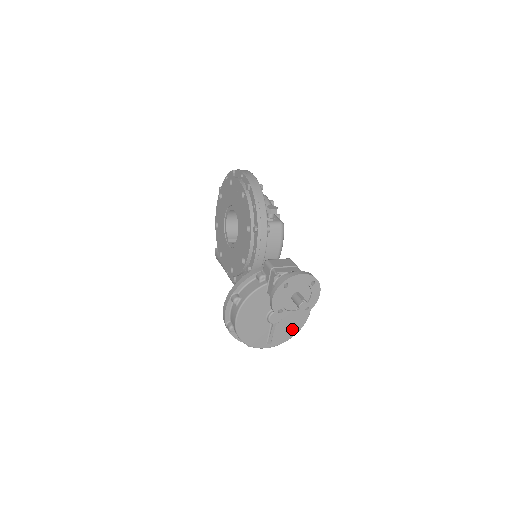
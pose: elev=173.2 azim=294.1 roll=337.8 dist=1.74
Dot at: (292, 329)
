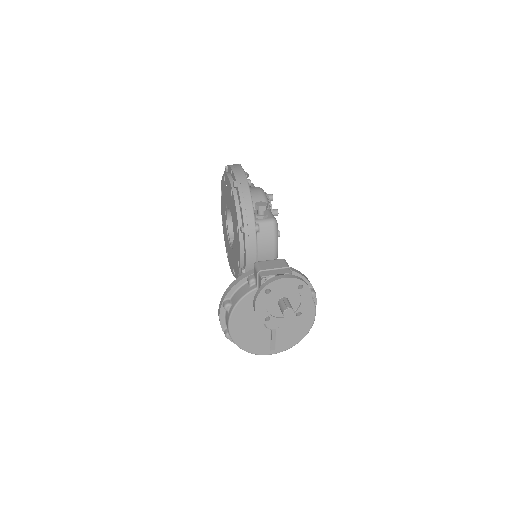
Dot at: (297, 334)
